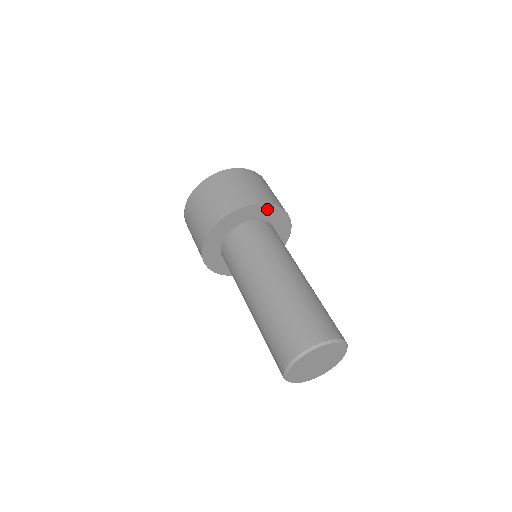
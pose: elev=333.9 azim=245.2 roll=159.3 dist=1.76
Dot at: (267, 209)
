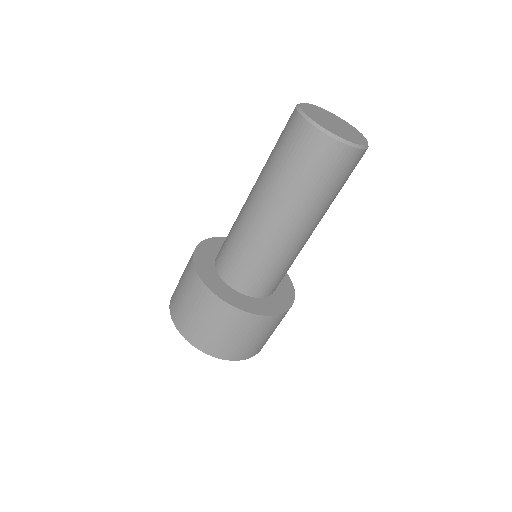
Dot at: occluded
